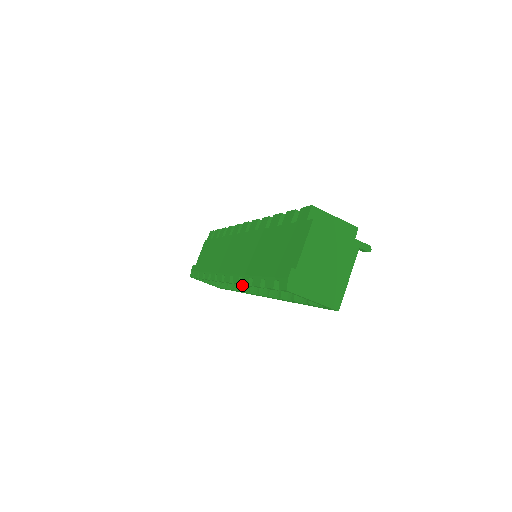
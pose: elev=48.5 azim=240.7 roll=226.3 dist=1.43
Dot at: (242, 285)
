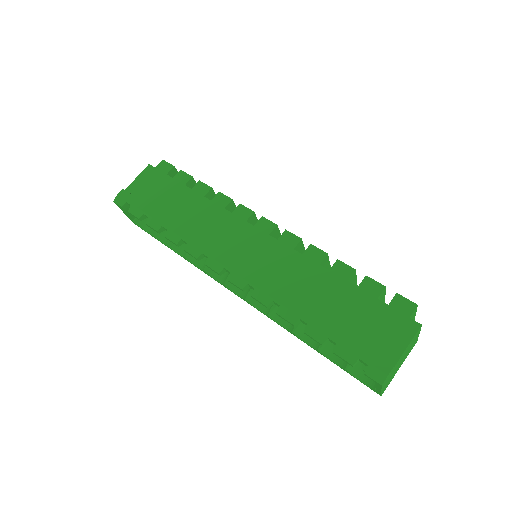
Dot at: occluded
